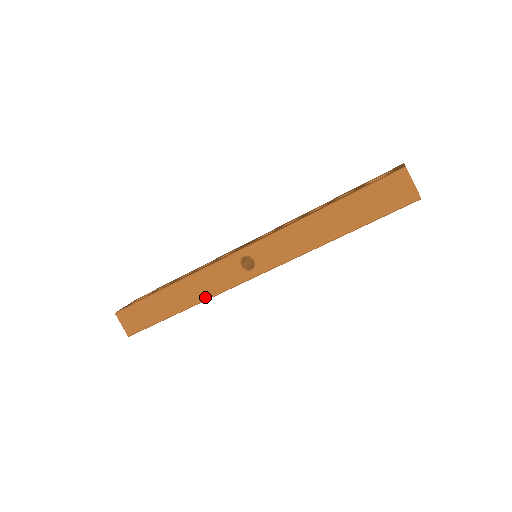
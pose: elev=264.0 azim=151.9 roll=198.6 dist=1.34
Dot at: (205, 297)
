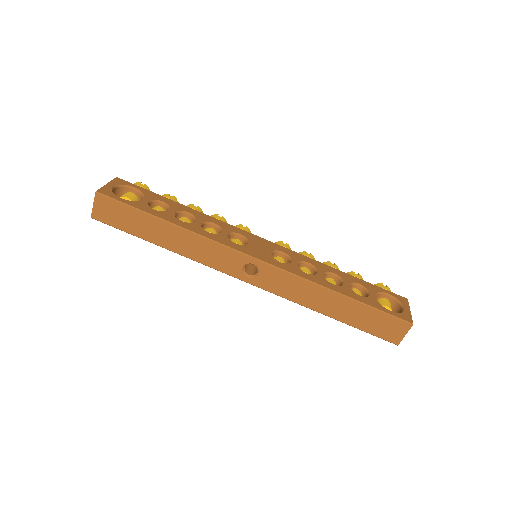
Dot at: (193, 257)
